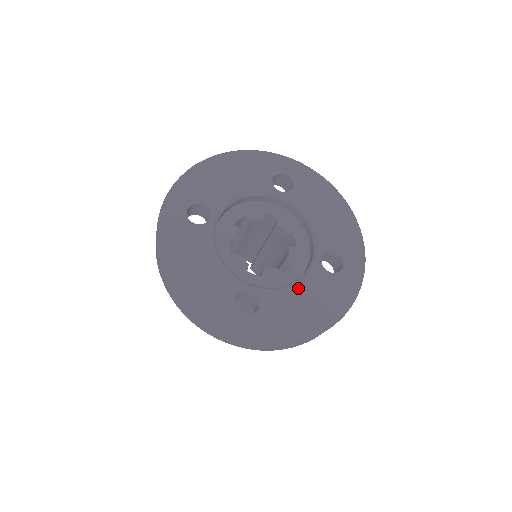
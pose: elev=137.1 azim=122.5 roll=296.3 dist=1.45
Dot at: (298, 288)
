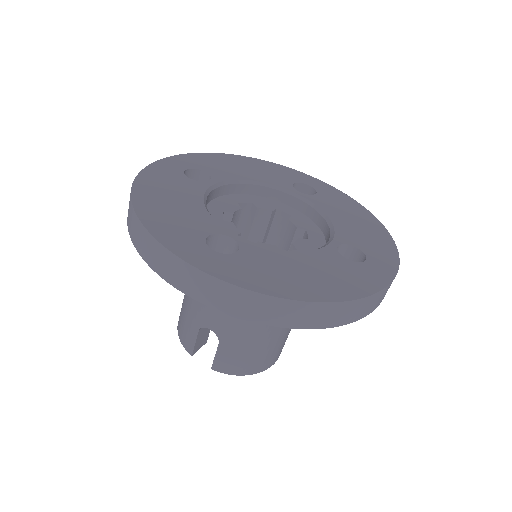
Dot at: (298, 256)
